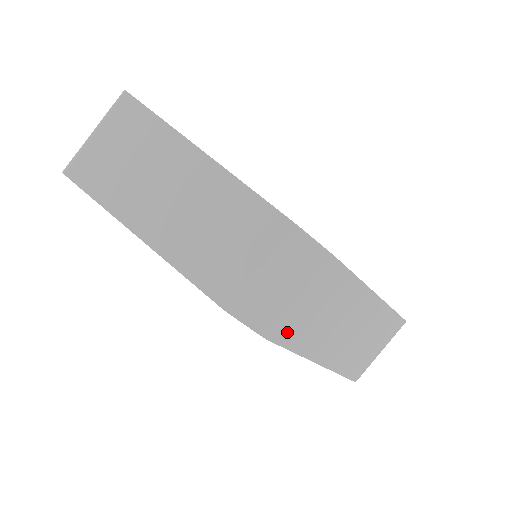
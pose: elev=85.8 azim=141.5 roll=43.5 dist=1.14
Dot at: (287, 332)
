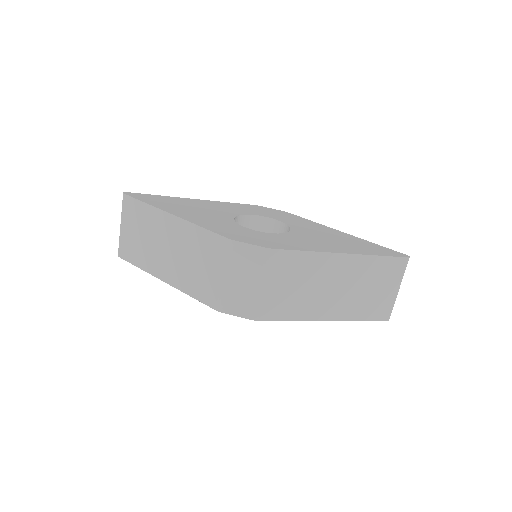
Dot at: (272, 310)
